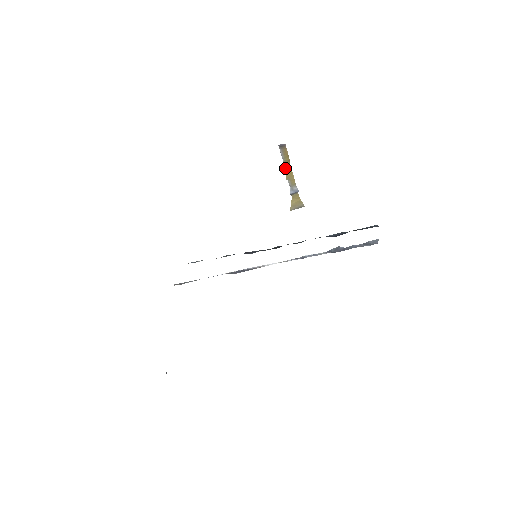
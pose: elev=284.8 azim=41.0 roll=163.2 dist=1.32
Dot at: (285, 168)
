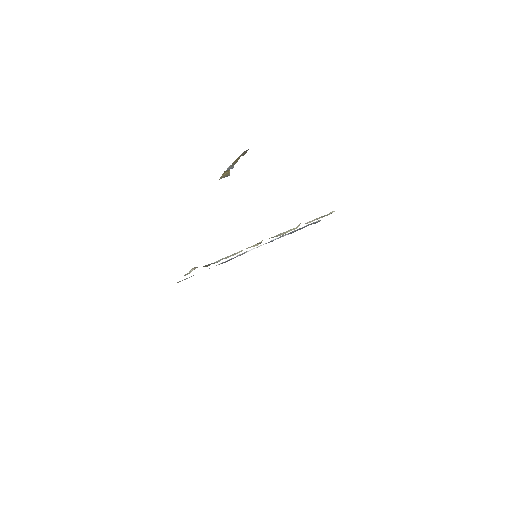
Dot at: occluded
